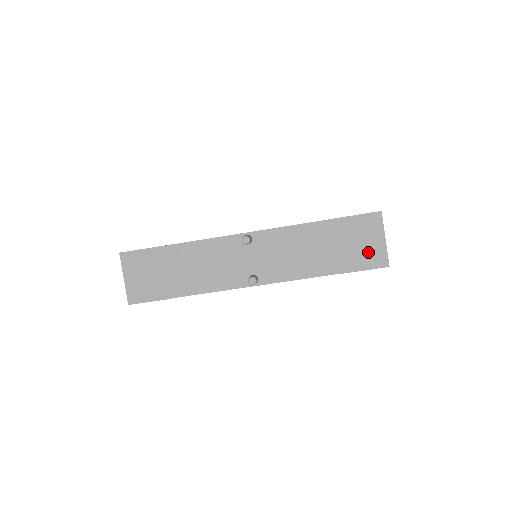
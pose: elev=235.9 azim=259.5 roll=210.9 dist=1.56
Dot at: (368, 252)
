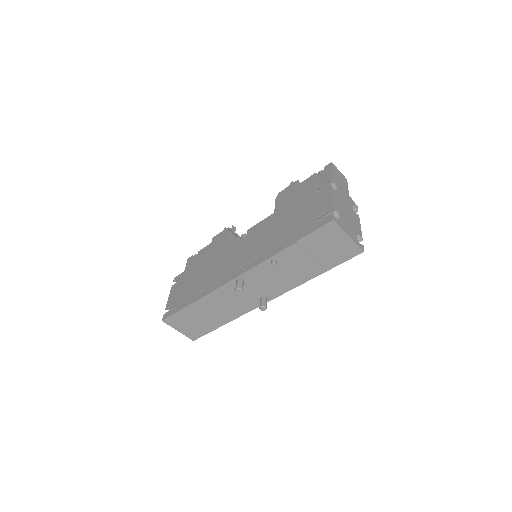
Dot at: (340, 250)
